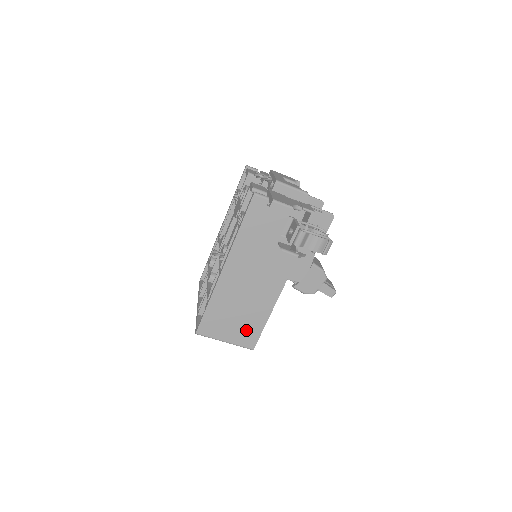
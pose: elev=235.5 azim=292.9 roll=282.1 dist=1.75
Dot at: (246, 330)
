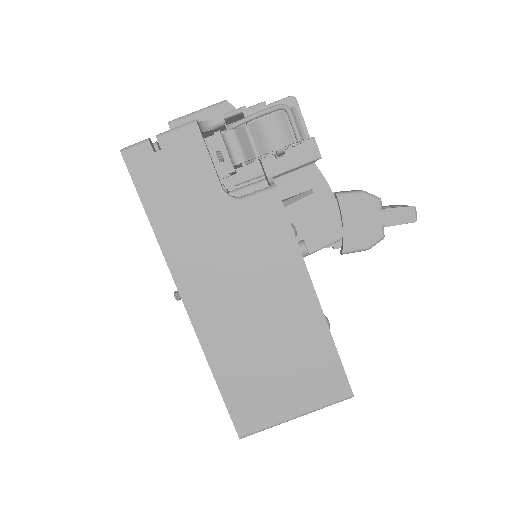
Dot at: (310, 372)
